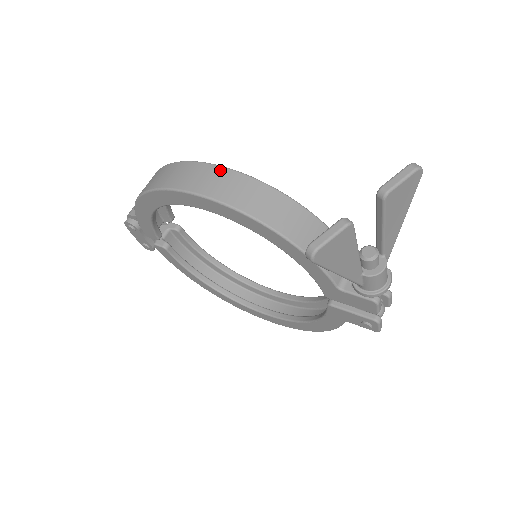
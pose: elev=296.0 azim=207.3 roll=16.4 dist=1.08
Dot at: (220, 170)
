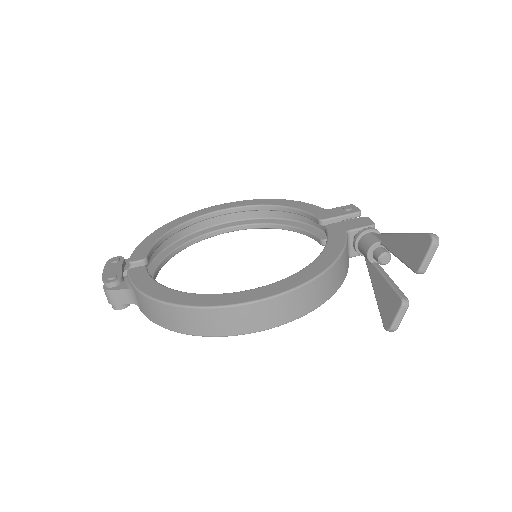
Dot at: (269, 303)
